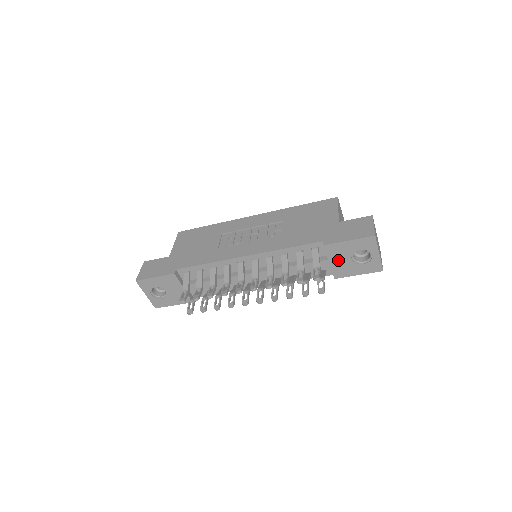
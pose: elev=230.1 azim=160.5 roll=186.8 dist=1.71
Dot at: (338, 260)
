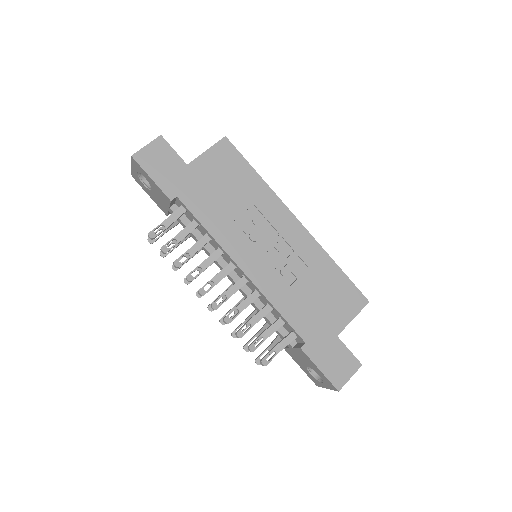
Dot at: (299, 355)
